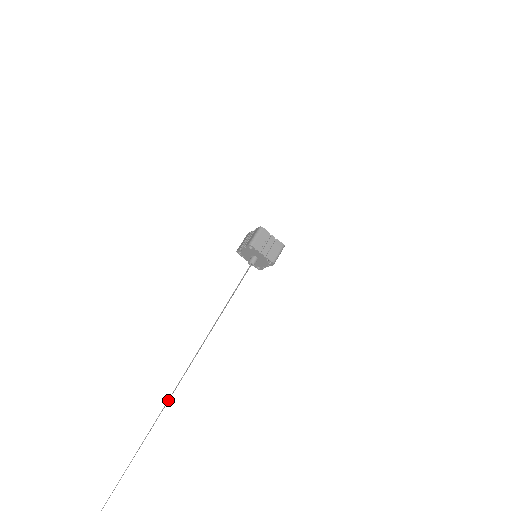
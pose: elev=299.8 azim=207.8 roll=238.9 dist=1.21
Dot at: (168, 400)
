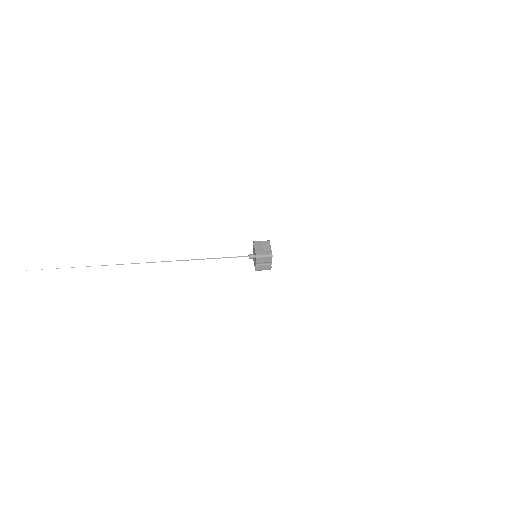
Dot at: (146, 262)
